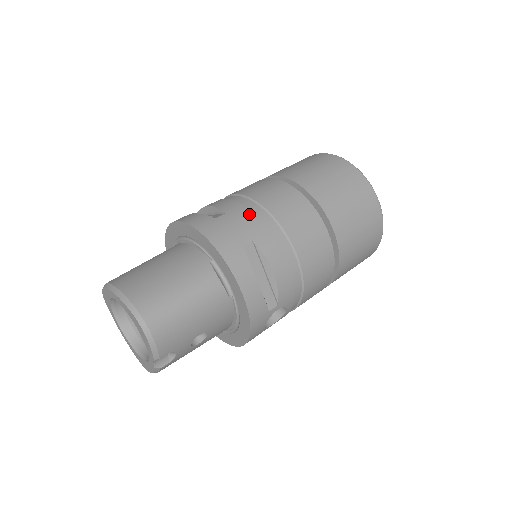
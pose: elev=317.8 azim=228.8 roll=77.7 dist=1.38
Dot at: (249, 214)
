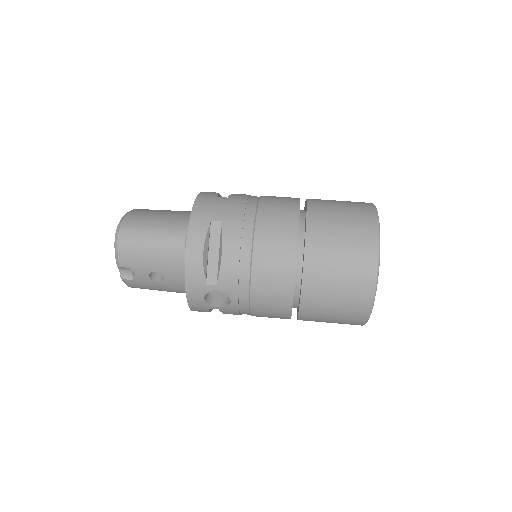
Dot at: (241, 205)
